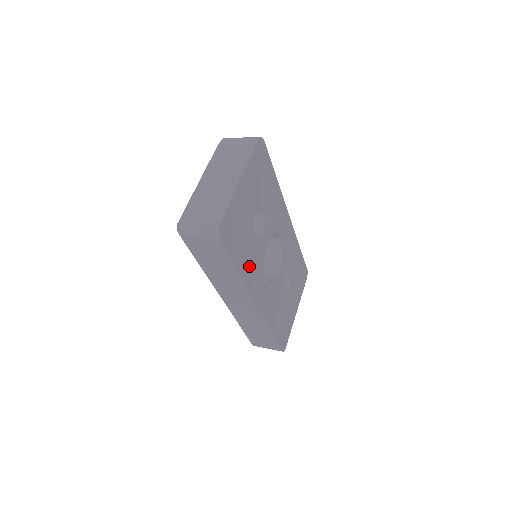
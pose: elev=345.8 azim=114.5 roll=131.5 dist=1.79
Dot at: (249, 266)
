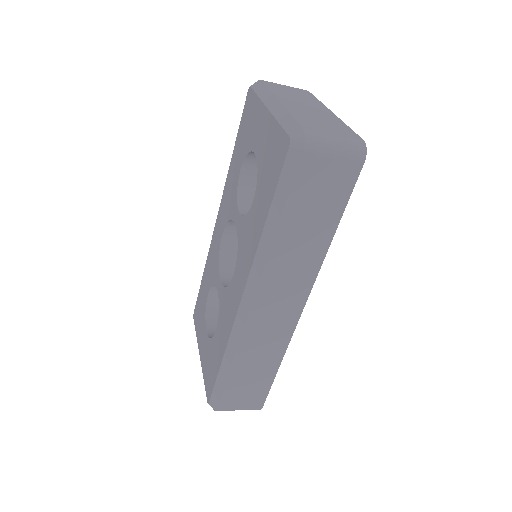
Dot at: occluded
